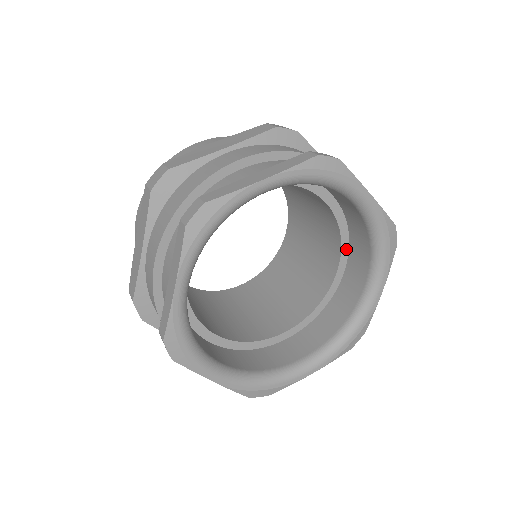
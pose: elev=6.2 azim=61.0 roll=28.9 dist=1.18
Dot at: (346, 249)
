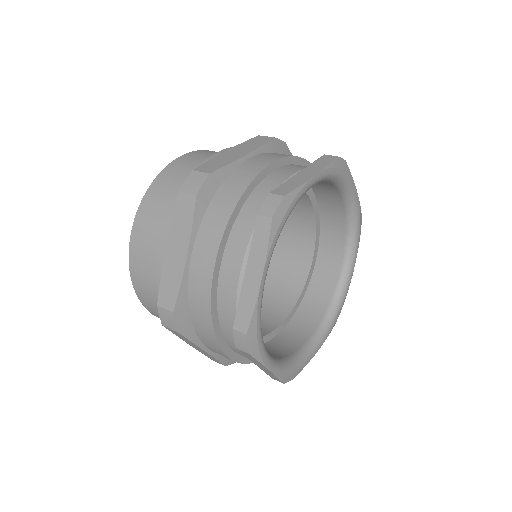
Dot at: (317, 242)
